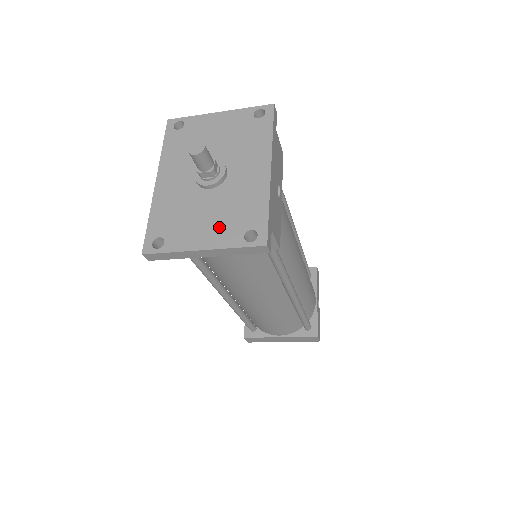
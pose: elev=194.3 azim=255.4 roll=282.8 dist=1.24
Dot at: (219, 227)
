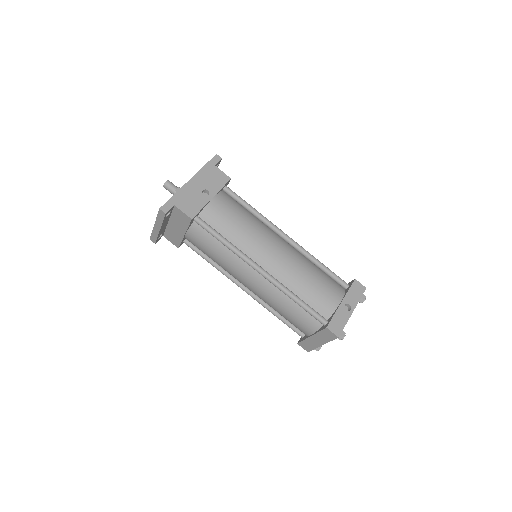
Dot at: occluded
